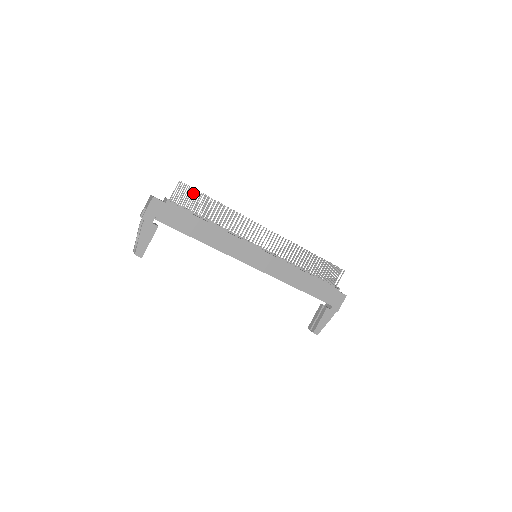
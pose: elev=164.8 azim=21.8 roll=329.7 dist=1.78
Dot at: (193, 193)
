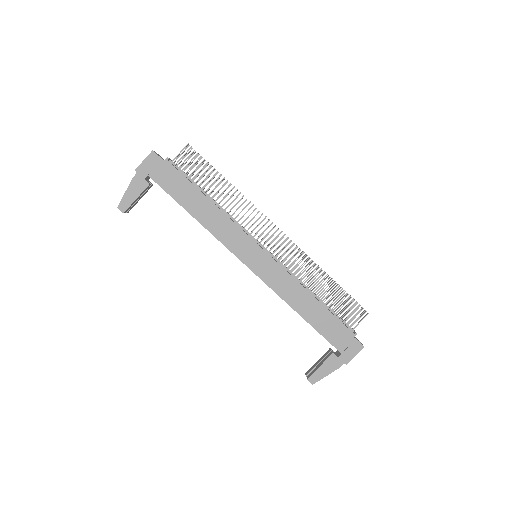
Dot at: occluded
